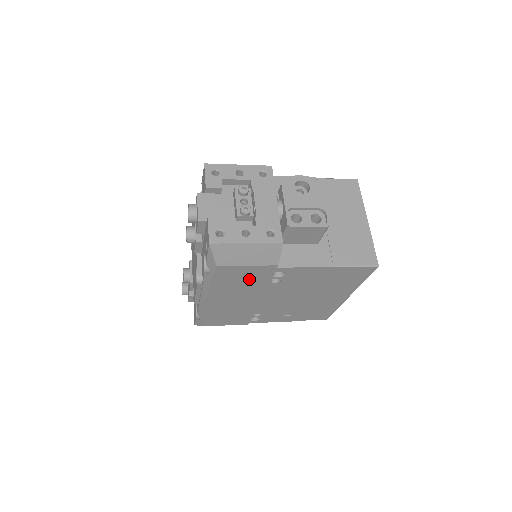
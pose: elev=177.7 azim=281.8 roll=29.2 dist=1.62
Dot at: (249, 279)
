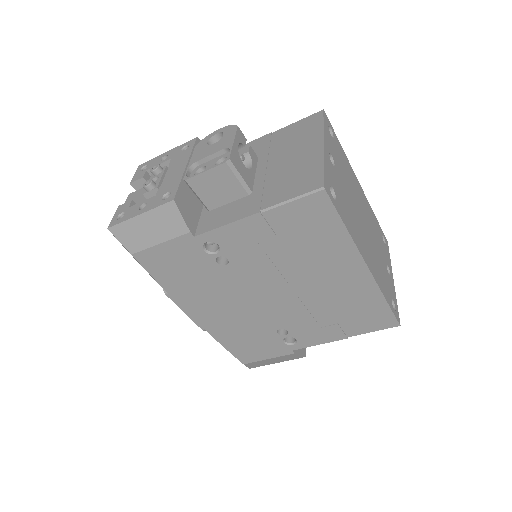
Dot at: (190, 267)
